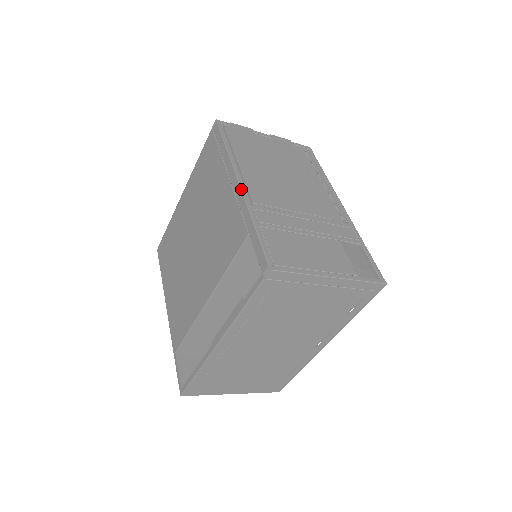
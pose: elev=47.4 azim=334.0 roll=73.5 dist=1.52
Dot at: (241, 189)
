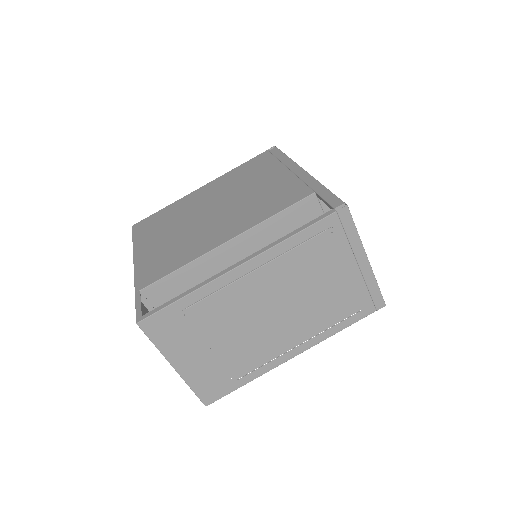
Dot at: (307, 172)
